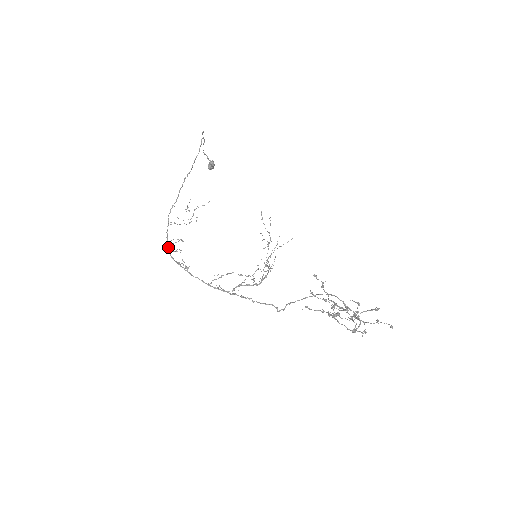
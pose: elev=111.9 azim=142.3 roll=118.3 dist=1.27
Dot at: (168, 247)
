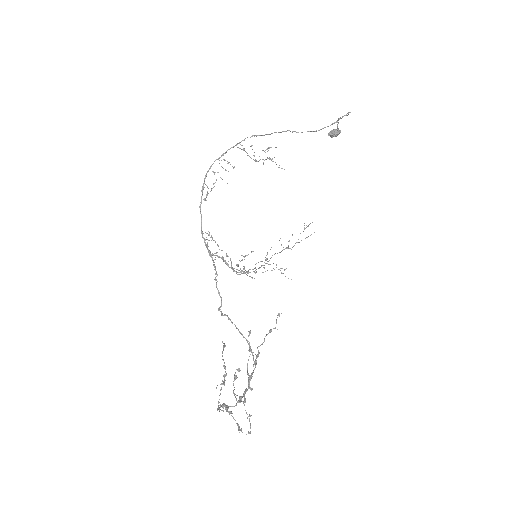
Dot at: (213, 163)
